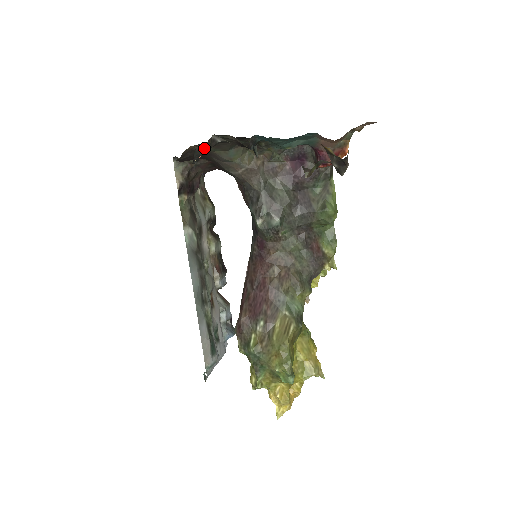
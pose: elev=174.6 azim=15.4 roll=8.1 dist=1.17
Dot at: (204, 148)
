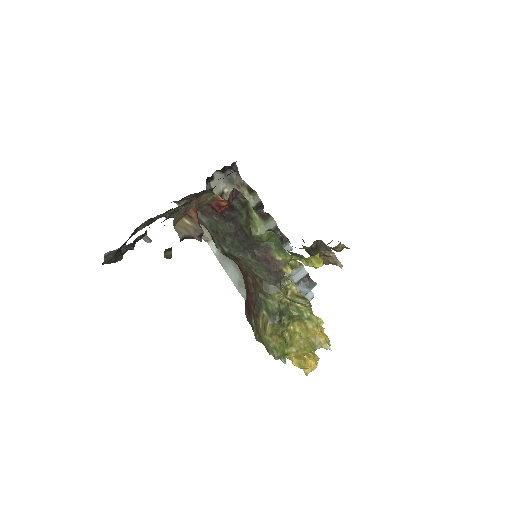
Dot at: (108, 260)
